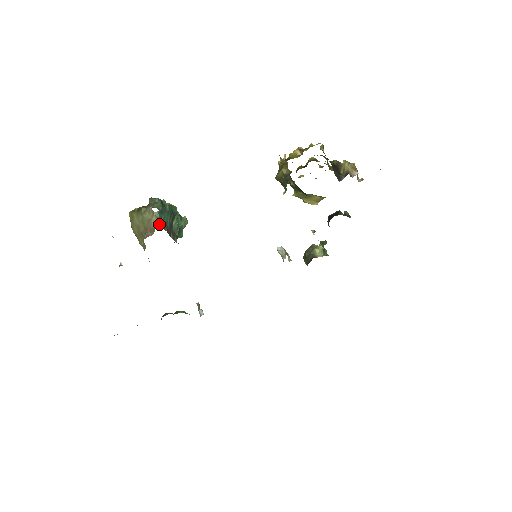
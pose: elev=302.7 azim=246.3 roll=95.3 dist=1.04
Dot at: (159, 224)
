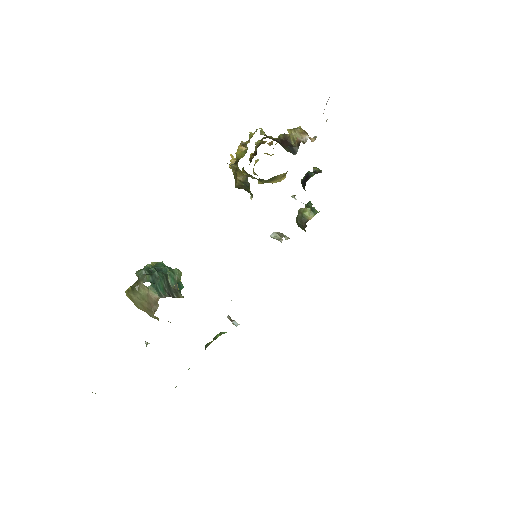
Dot at: (158, 295)
